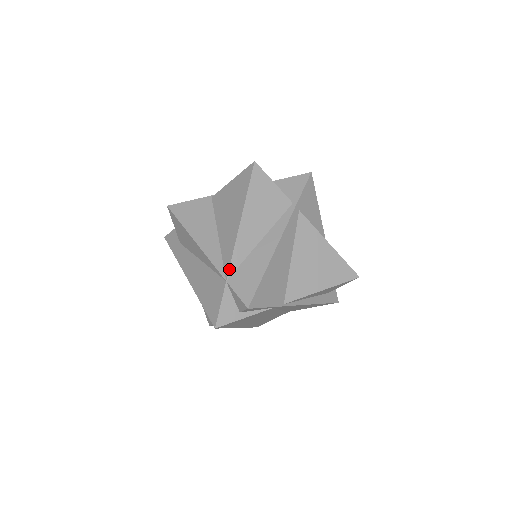
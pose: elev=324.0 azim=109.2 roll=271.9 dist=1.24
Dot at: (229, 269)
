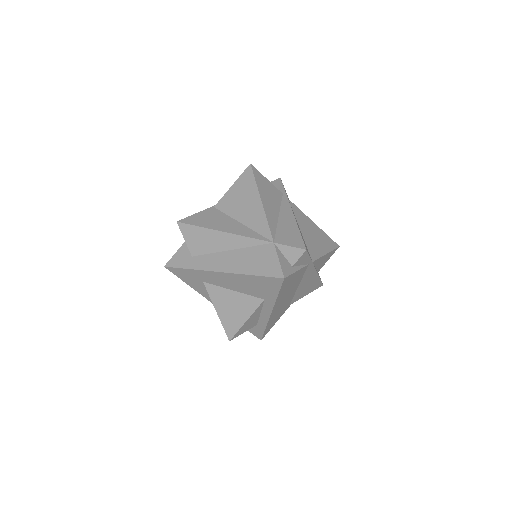
Dot at: (271, 234)
